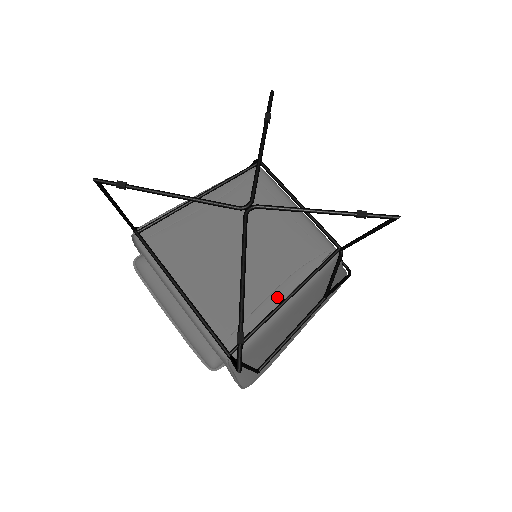
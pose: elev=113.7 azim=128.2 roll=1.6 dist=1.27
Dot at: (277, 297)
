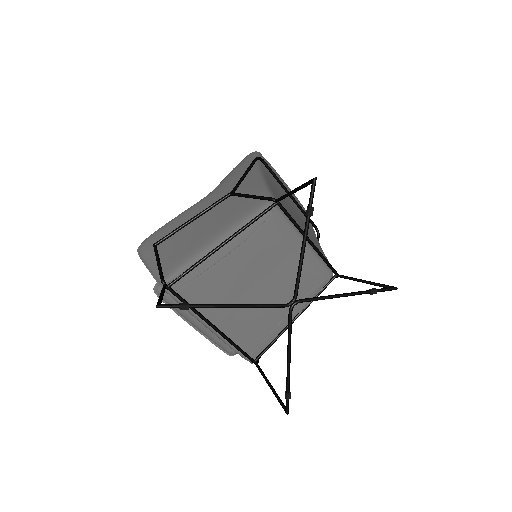
Dot at: occluded
